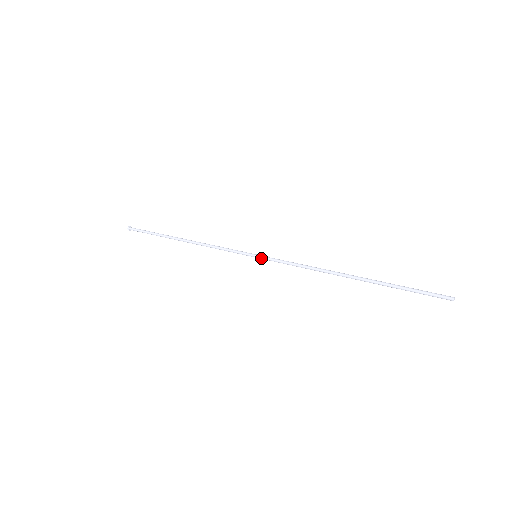
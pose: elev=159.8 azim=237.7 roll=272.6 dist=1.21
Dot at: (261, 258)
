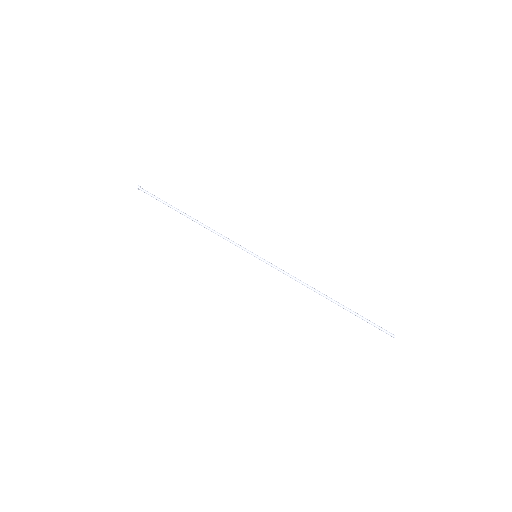
Dot at: (260, 259)
